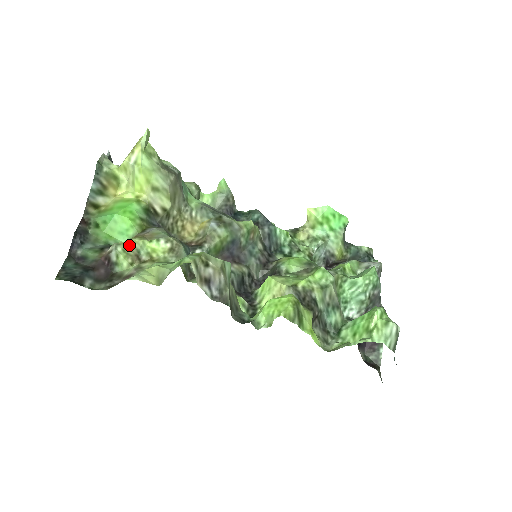
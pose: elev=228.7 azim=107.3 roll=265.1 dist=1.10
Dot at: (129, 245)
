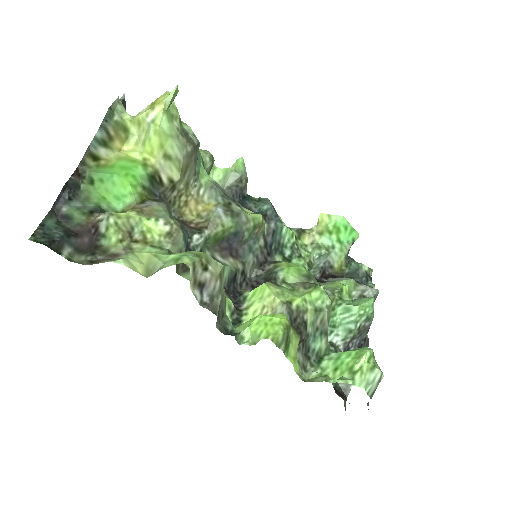
Dot at: (123, 218)
